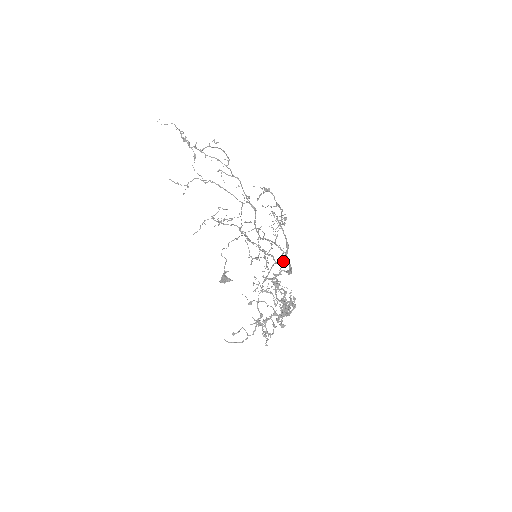
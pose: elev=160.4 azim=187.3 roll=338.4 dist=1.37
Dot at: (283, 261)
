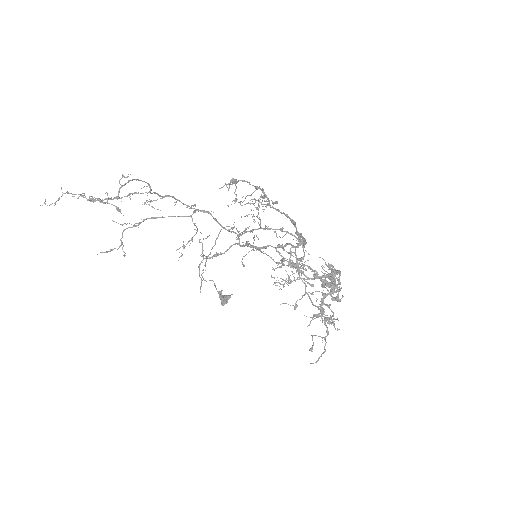
Dot at: (300, 240)
